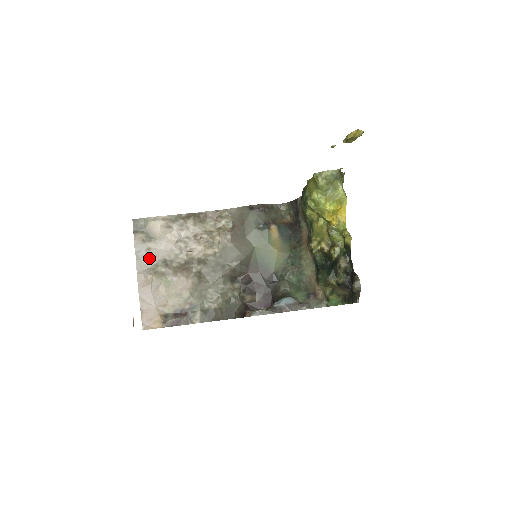
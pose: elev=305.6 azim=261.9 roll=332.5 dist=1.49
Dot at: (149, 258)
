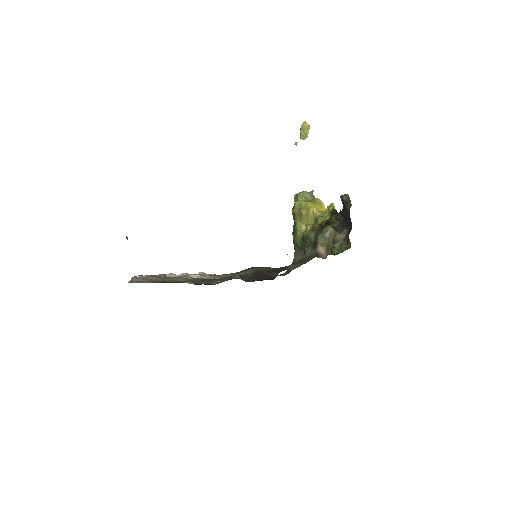
Dot at: occluded
